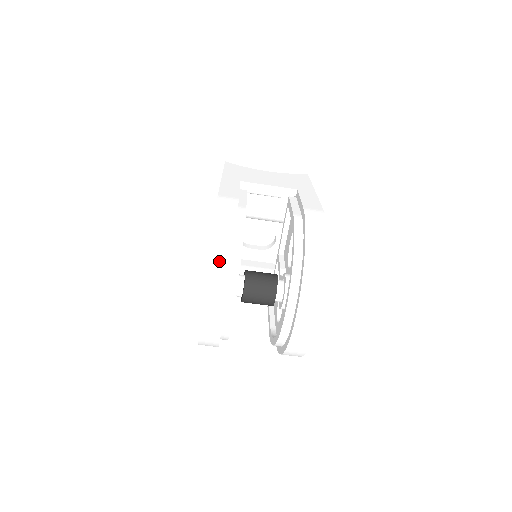
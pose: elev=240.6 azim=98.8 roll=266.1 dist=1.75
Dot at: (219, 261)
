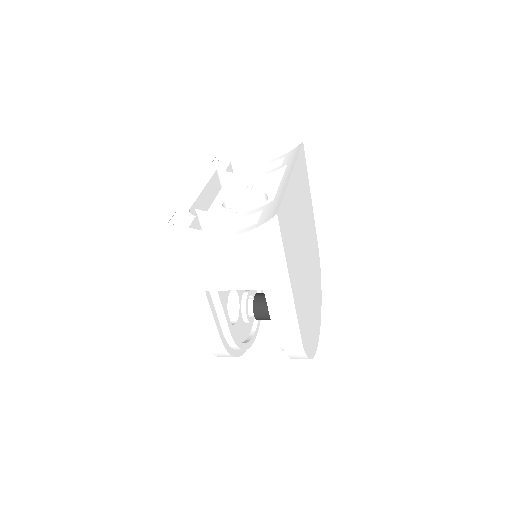
Dot at: occluded
